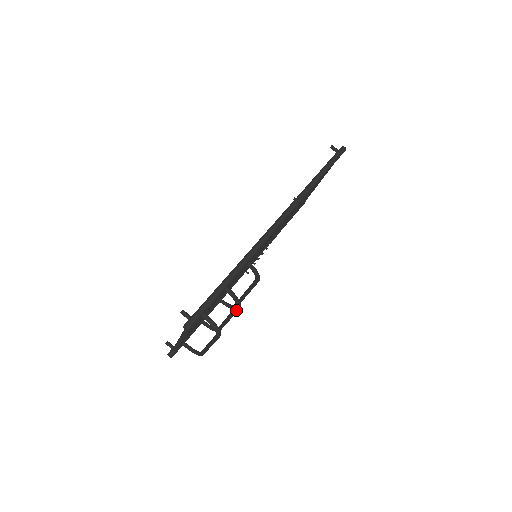
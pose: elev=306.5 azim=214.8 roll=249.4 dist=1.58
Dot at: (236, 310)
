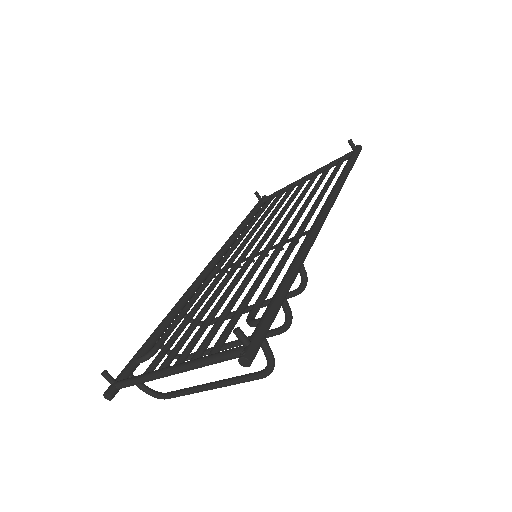
Dot at: (274, 335)
